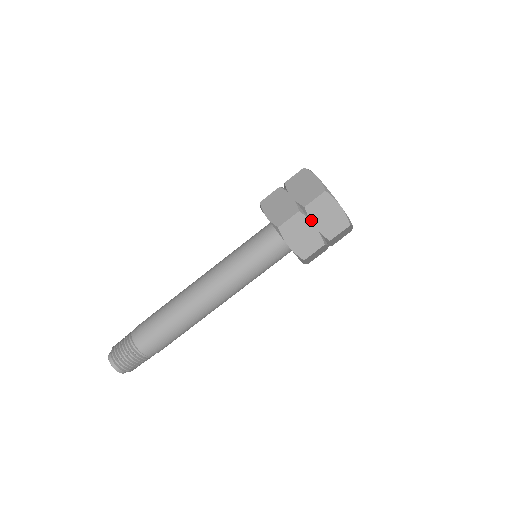
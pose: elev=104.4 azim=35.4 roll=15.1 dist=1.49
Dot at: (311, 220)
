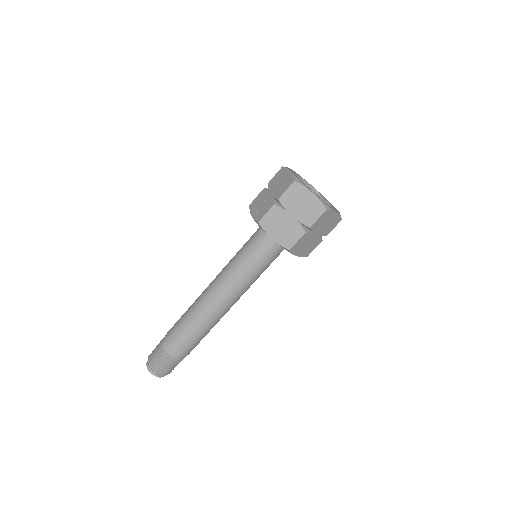
Dot at: (314, 232)
